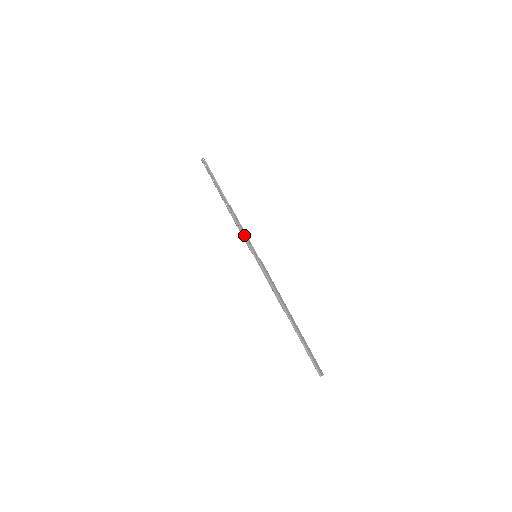
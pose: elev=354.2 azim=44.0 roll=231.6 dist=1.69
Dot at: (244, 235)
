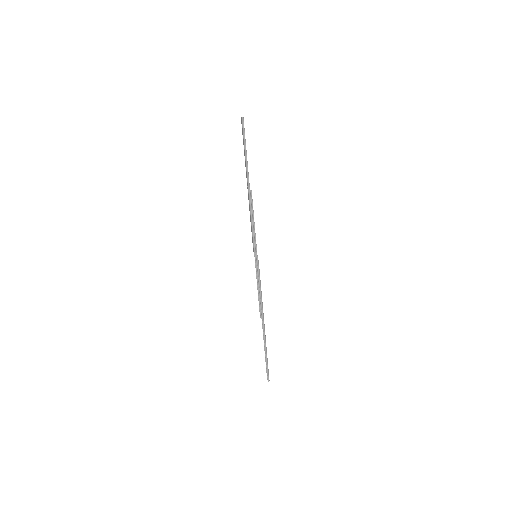
Dot at: occluded
